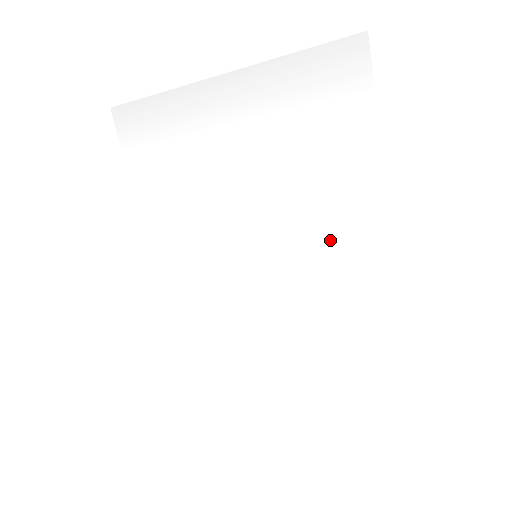
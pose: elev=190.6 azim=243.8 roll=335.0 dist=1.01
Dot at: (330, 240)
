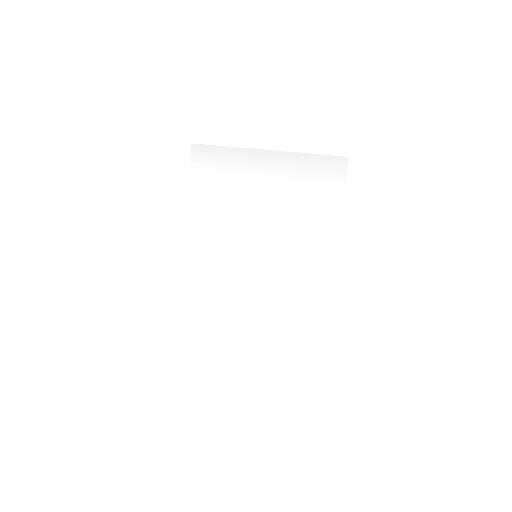
Dot at: (301, 259)
